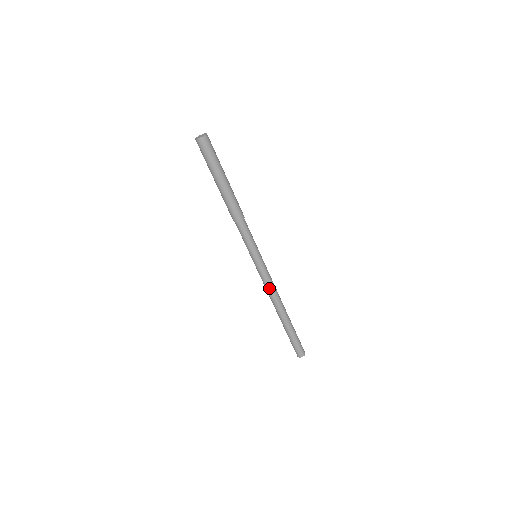
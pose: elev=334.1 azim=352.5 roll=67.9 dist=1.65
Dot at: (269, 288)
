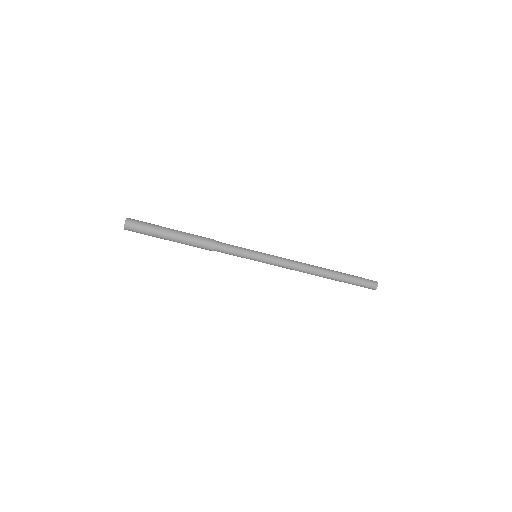
Dot at: occluded
